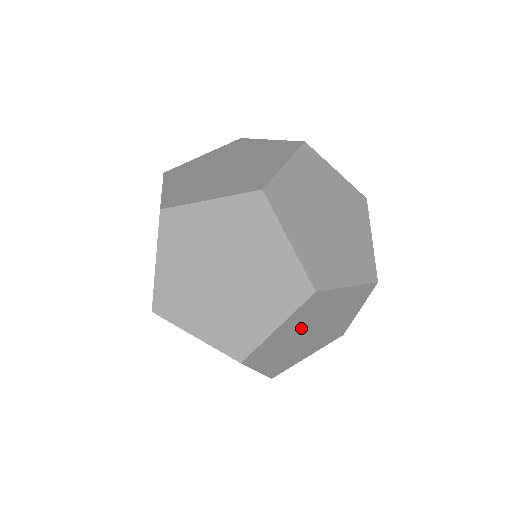
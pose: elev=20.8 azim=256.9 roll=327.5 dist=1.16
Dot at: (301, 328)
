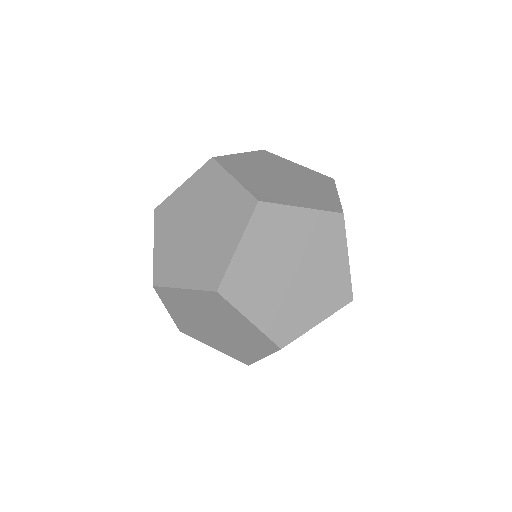
Dot at: (273, 259)
